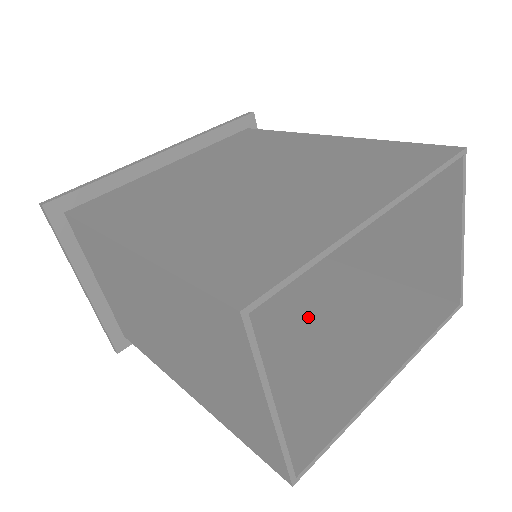
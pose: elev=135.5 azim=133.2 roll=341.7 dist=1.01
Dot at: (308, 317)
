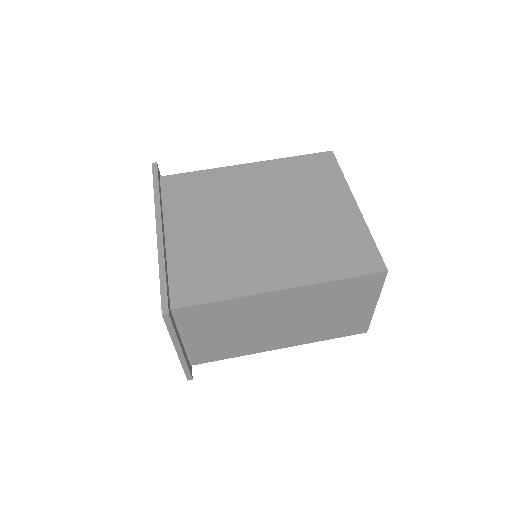
Dot at: occluded
